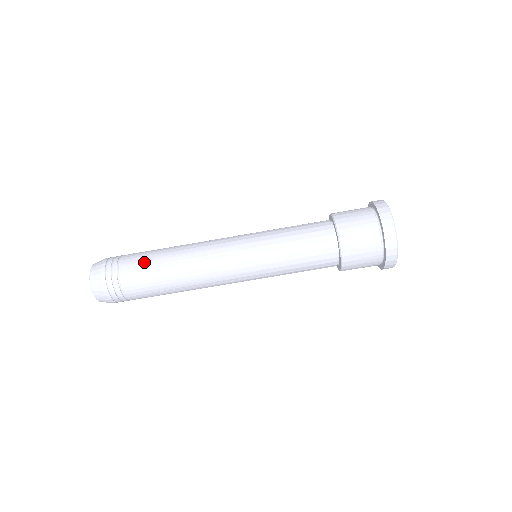
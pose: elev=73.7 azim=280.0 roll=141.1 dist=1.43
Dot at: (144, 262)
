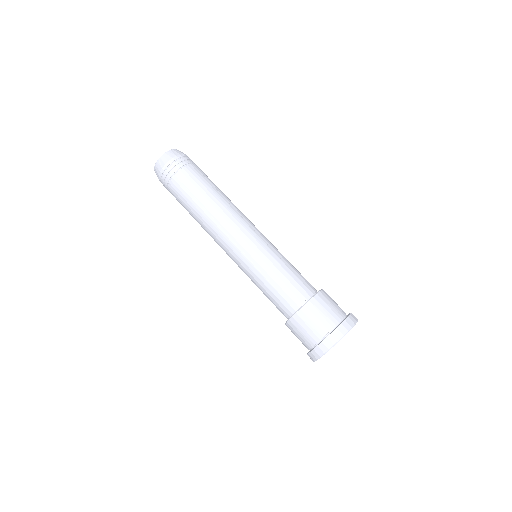
Dot at: (191, 187)
